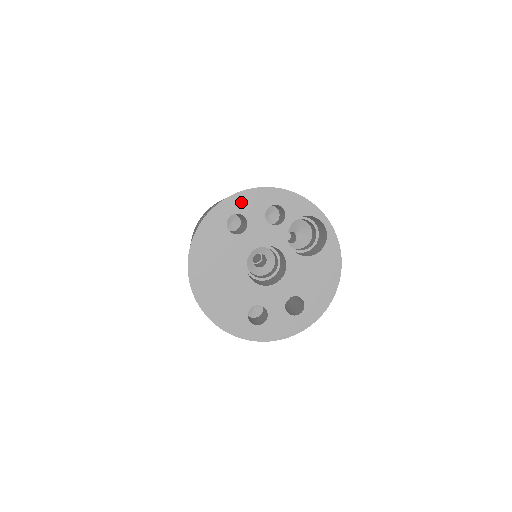
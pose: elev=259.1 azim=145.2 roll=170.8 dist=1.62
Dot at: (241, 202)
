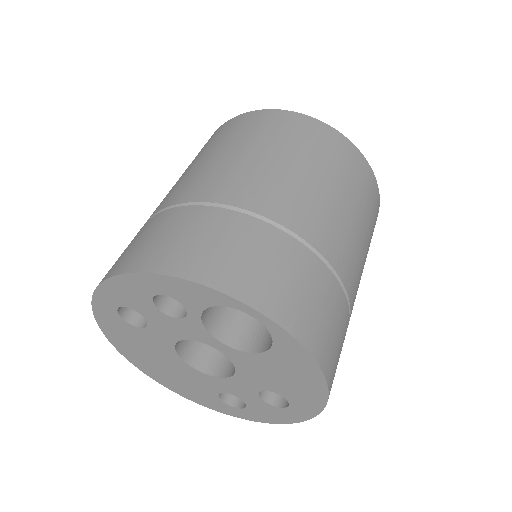
Dot at: (115, 294)
